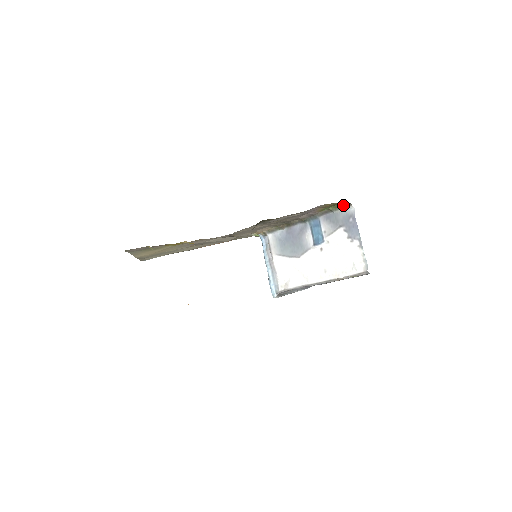
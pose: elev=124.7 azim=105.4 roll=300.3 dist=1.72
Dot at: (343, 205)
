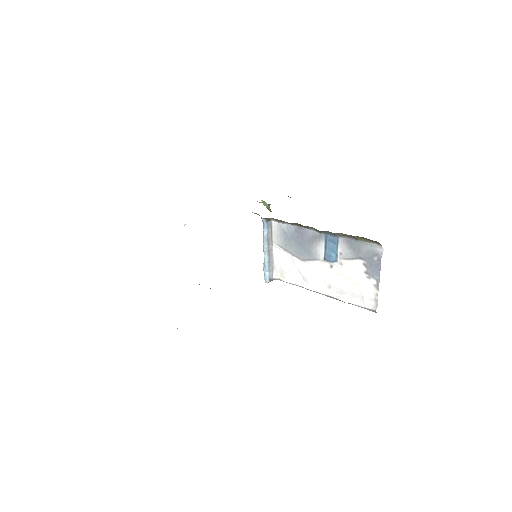
Dot at: (372, 240)
